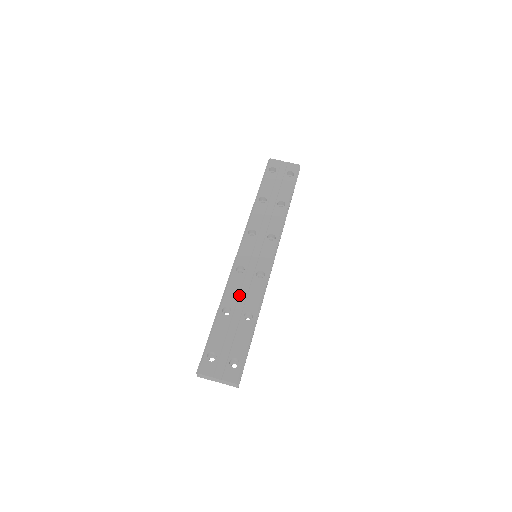
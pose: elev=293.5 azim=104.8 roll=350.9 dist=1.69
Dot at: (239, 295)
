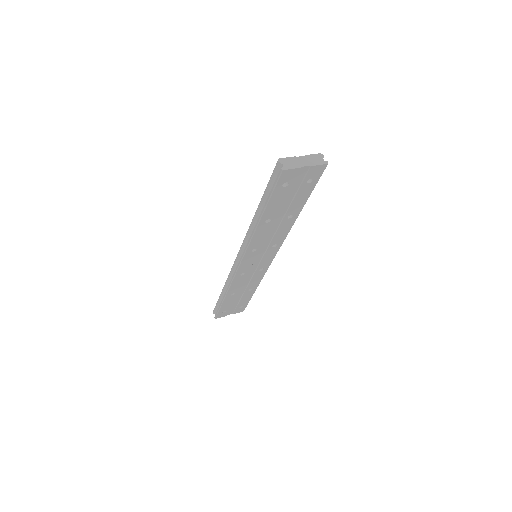
Dot at: occluded
